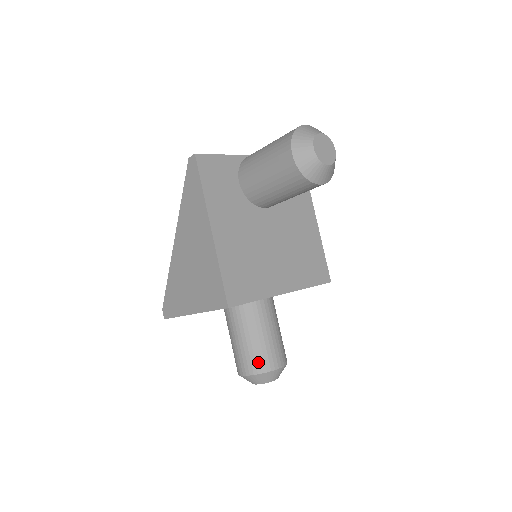
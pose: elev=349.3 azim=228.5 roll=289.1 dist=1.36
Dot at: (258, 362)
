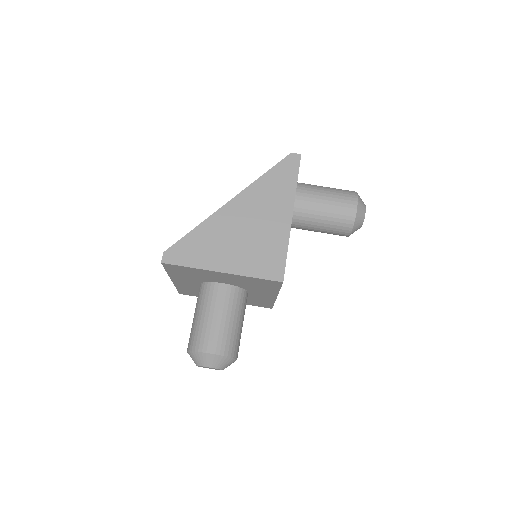
Dot at: (231, 345)
